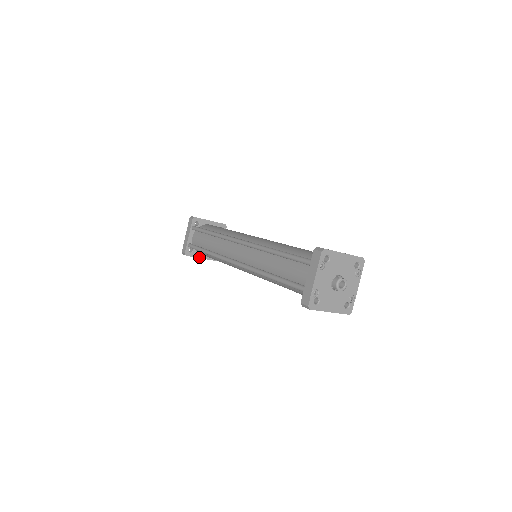
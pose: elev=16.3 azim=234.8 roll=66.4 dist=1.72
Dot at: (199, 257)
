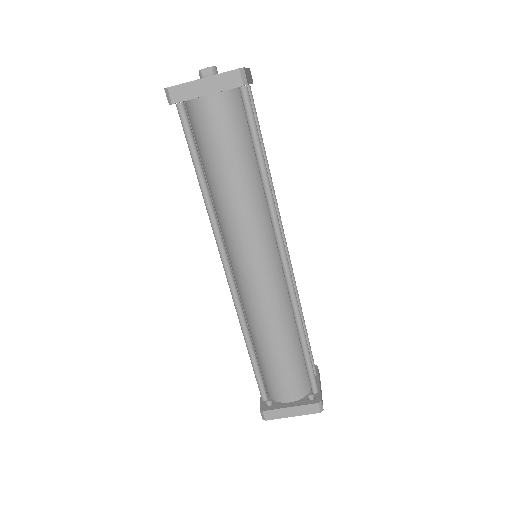
Dot at: (285, 407)
